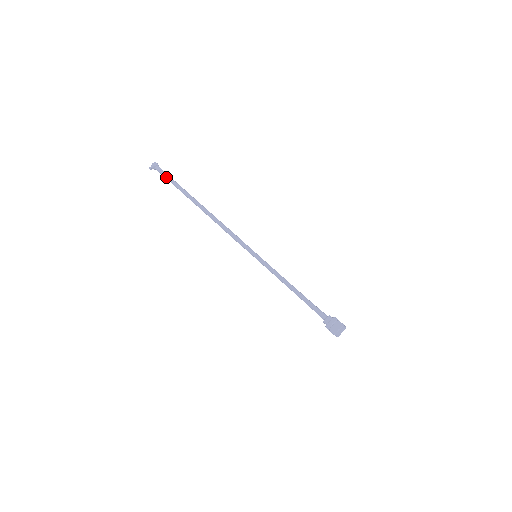
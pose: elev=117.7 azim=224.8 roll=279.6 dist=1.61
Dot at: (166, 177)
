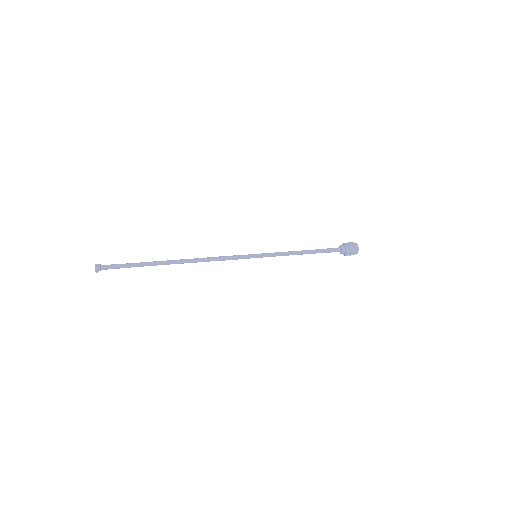
Dot at: (120, 266)
